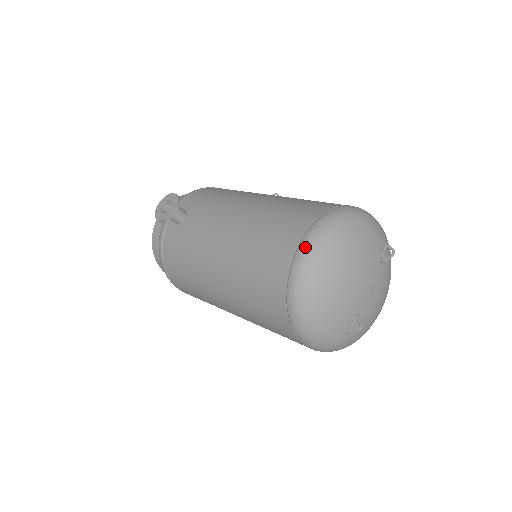
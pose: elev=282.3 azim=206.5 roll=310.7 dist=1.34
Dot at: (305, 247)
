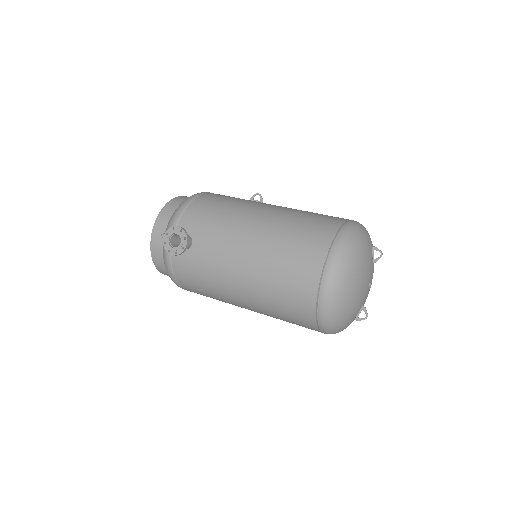
Dot at: (327, 279)
